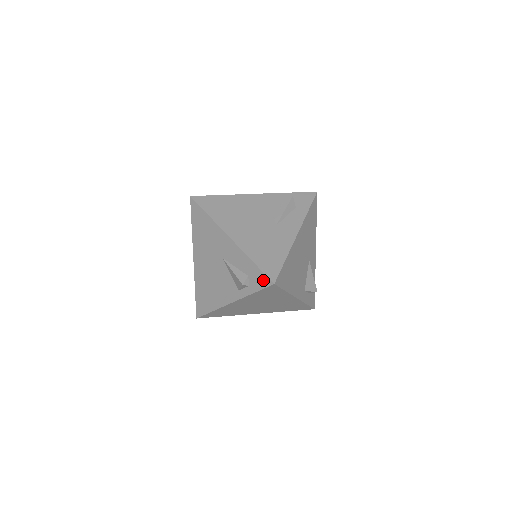
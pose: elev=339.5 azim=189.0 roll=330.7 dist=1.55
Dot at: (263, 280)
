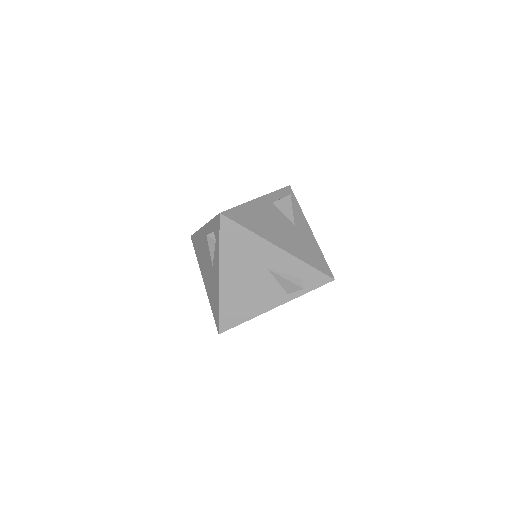
Dot at: (322, 279)
